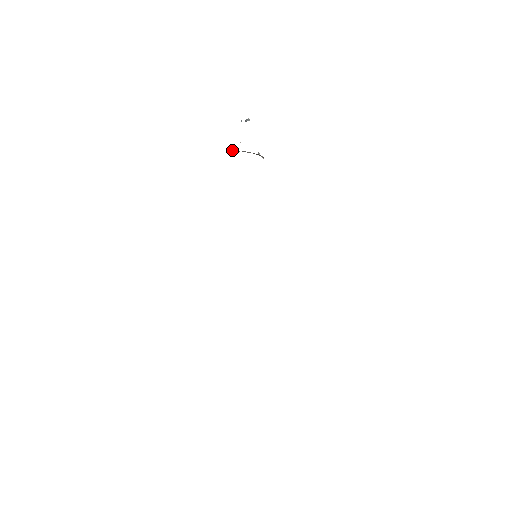
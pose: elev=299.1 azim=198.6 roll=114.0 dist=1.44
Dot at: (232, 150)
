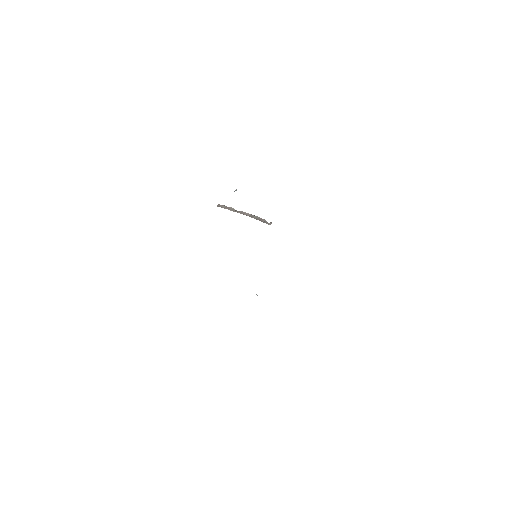
Dot at: occluded
